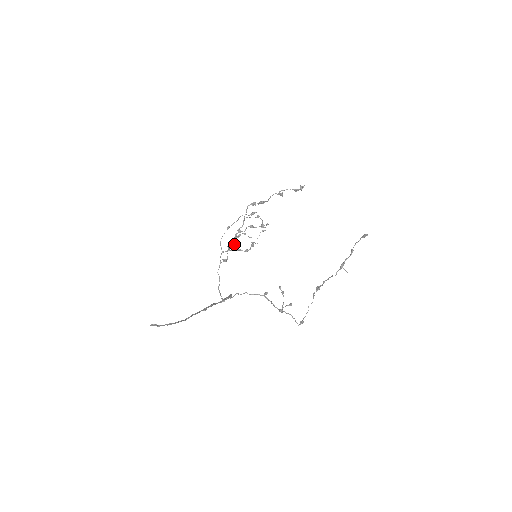
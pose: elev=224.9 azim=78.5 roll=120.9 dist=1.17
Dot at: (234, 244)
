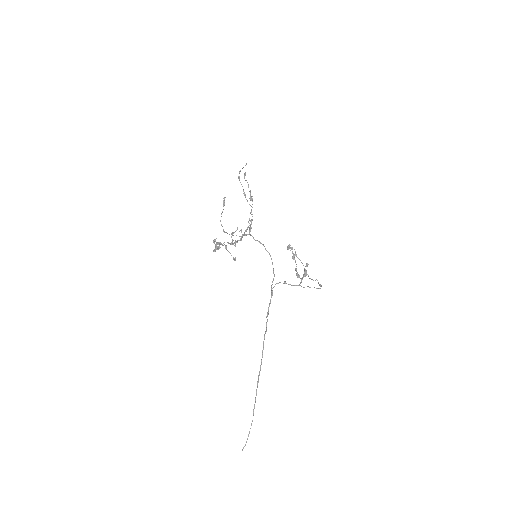
Dot at: (239, 240)
